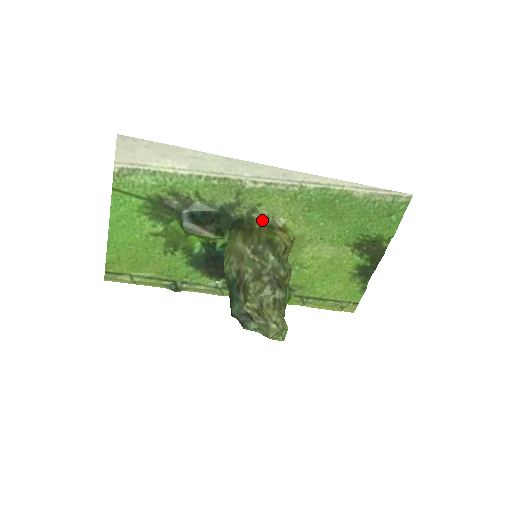
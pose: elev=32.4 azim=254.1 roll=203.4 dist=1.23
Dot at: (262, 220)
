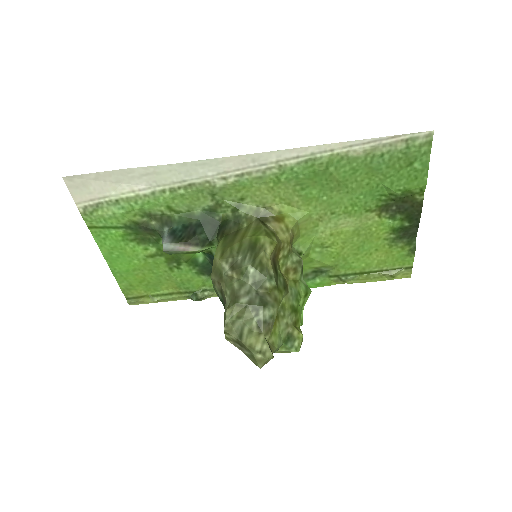
Dot at: (251, 214)
